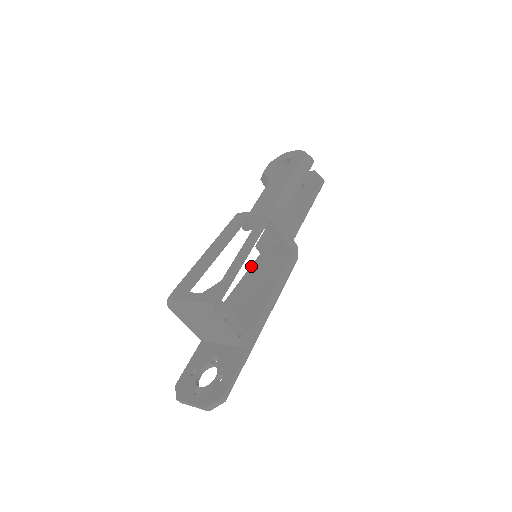
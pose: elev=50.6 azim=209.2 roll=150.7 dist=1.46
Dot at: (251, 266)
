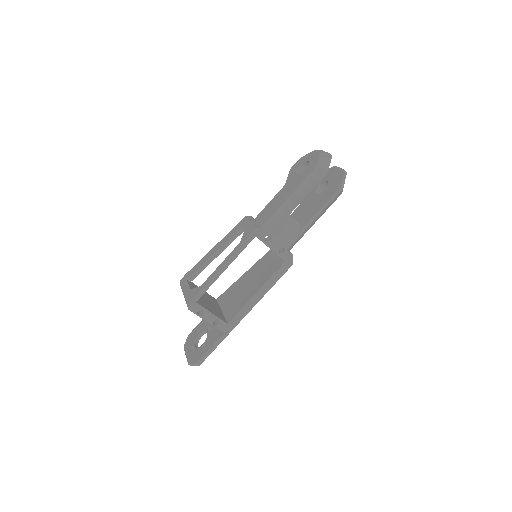
Dot at: (262, 257)
